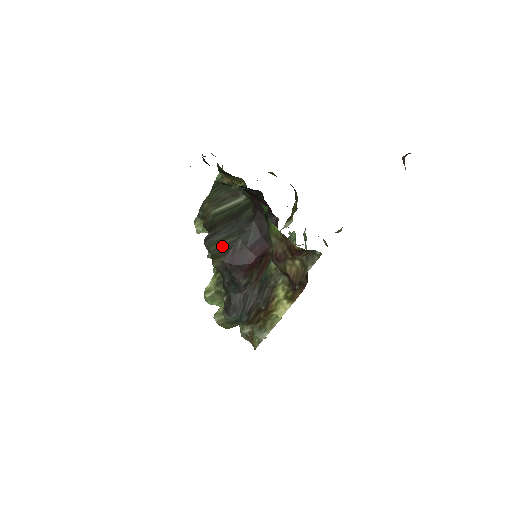
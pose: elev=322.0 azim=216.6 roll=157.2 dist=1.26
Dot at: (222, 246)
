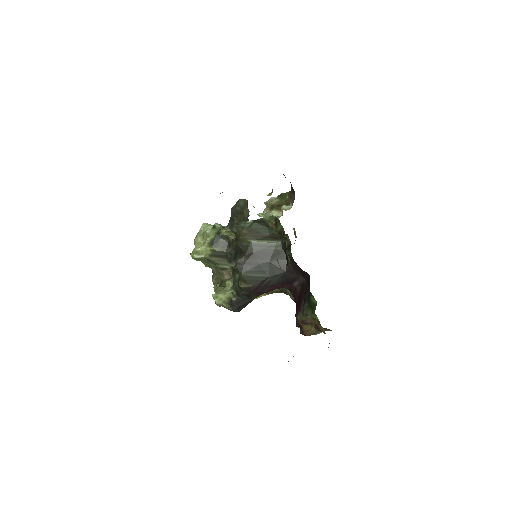
Dot at: (253, 277)
